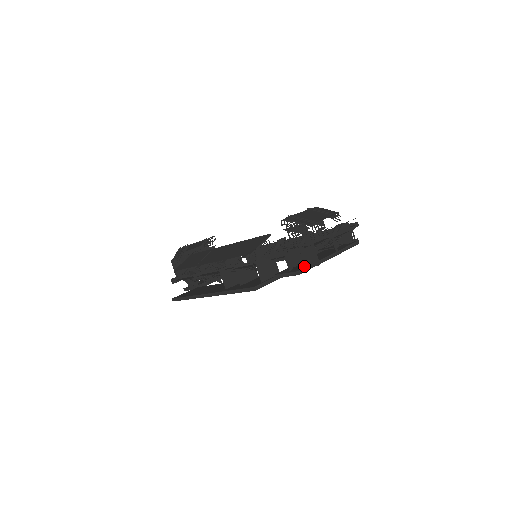
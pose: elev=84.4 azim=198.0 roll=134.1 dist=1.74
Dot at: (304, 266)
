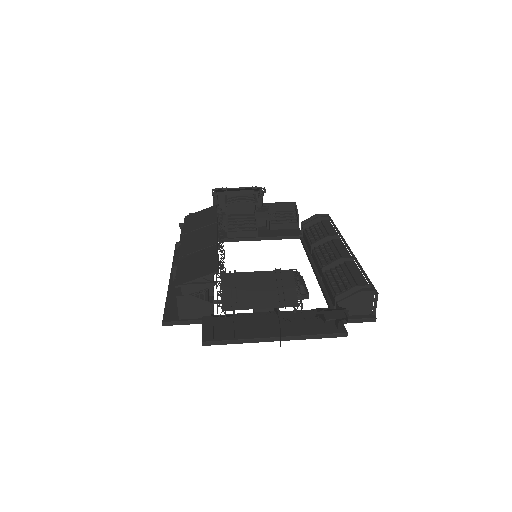
Dot at: (224, 336)
